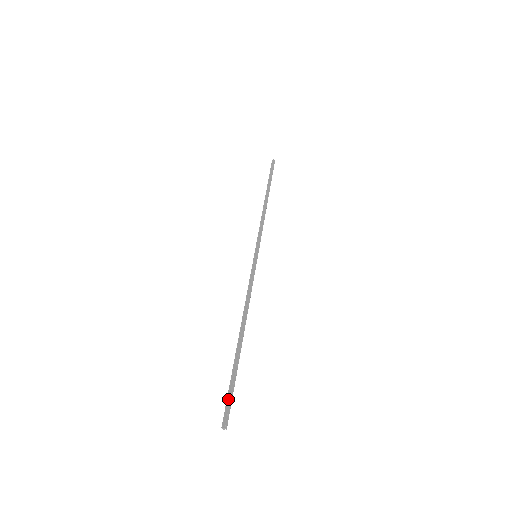
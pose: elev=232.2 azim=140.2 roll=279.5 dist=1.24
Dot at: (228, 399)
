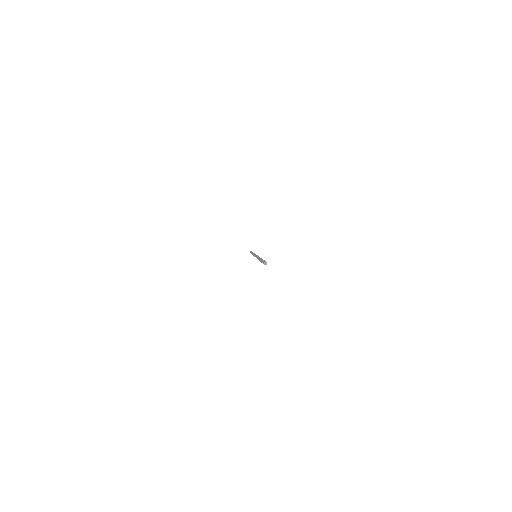
Dot at: (262, 262)
